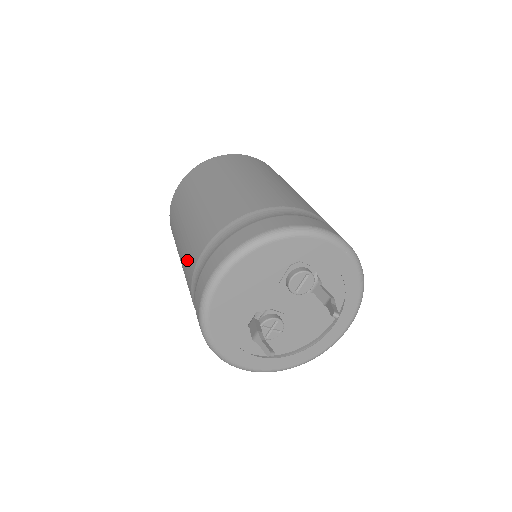
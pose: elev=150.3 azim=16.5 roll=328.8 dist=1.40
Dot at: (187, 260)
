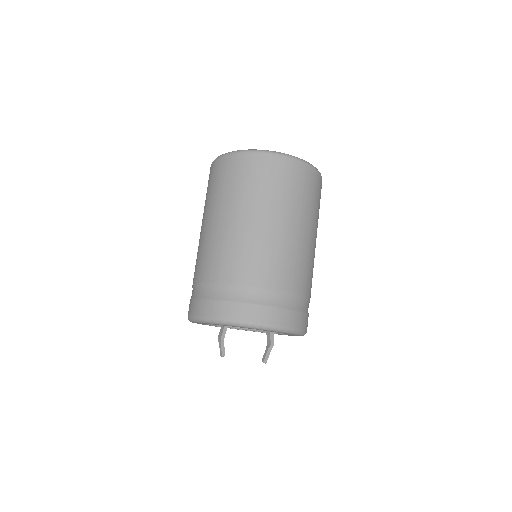
Dot at: (196, 262)
